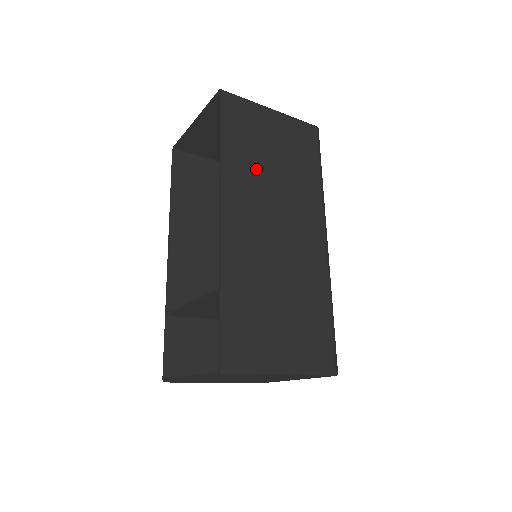
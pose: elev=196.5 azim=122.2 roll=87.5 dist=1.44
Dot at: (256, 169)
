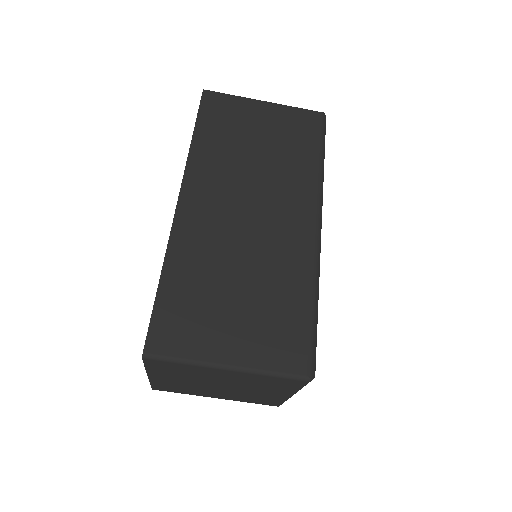
Dot at: (231, 156)
